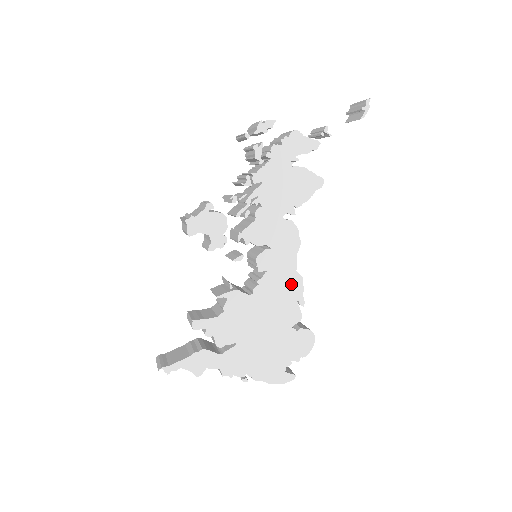
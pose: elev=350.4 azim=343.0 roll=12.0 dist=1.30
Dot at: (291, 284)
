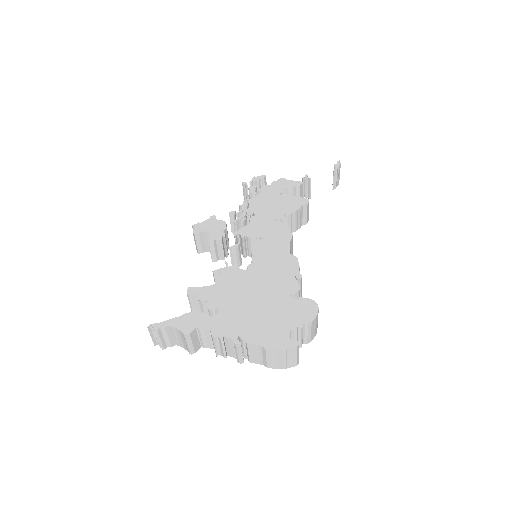
Dot at: (286, 263)
